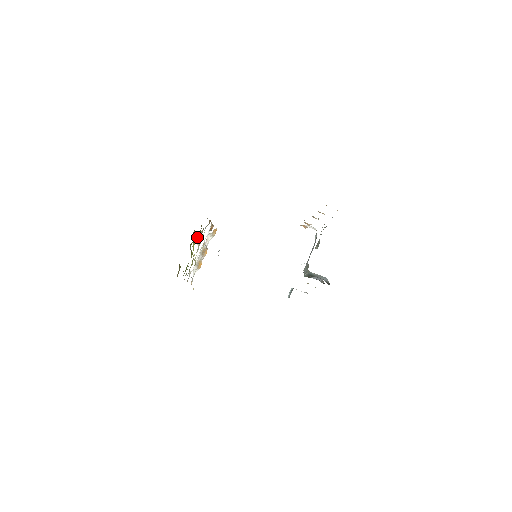
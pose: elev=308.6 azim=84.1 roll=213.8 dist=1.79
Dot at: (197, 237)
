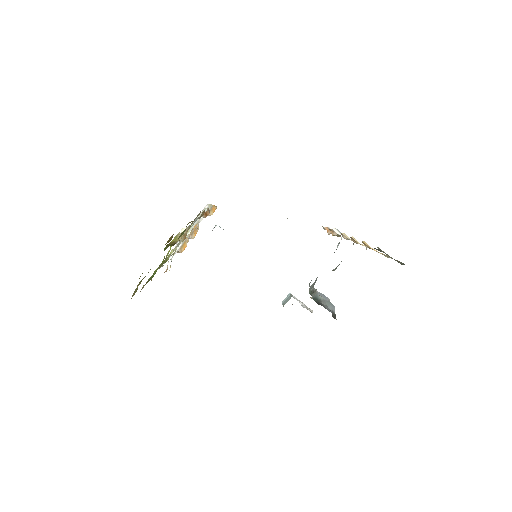
Dot at: (179, 235)
